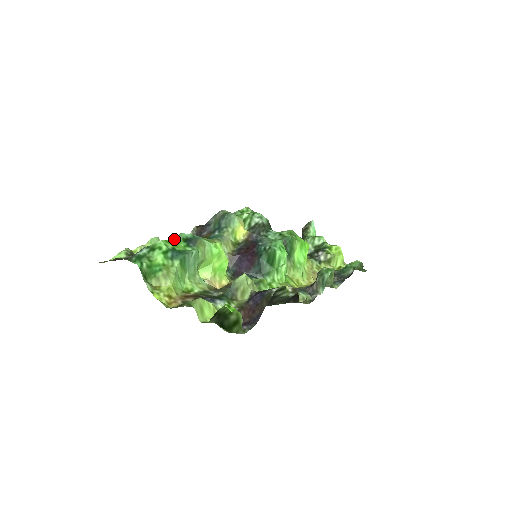
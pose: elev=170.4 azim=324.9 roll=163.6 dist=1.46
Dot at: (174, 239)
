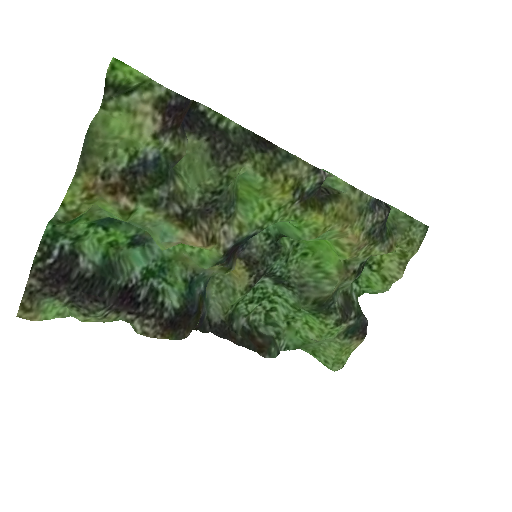
Dot at: (115, 249)
